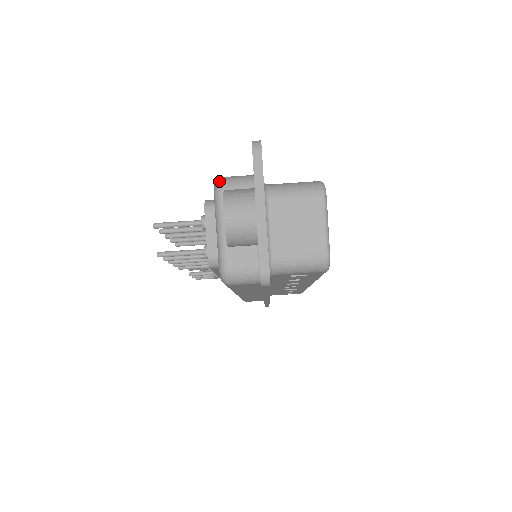
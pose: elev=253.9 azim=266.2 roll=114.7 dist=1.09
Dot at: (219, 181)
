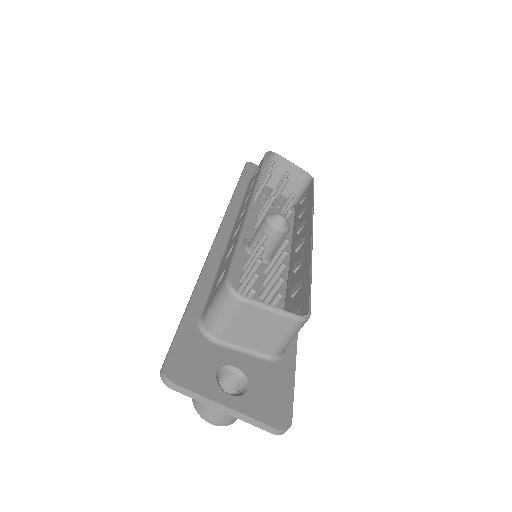
Dot at: occluded
